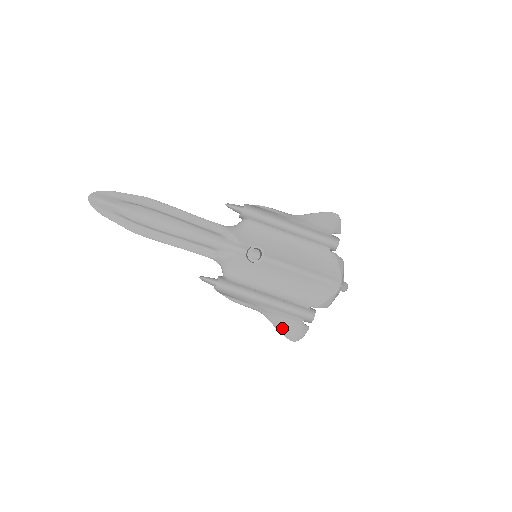
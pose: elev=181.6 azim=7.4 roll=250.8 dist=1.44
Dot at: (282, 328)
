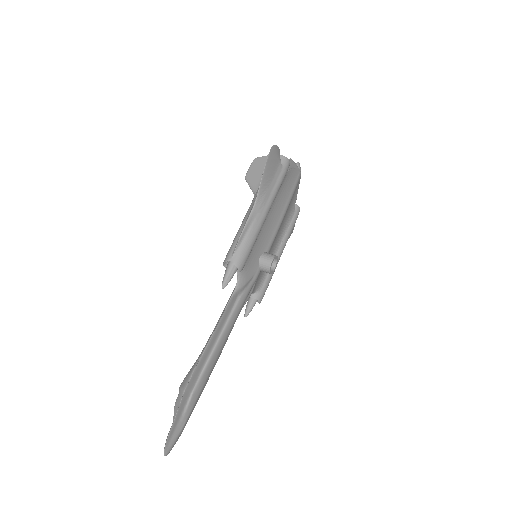
Dot at: occluded
